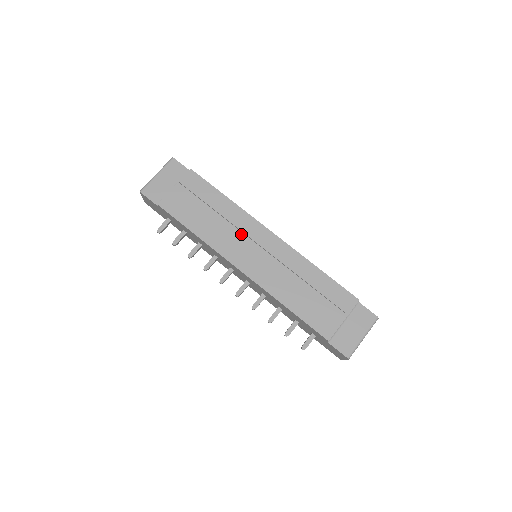
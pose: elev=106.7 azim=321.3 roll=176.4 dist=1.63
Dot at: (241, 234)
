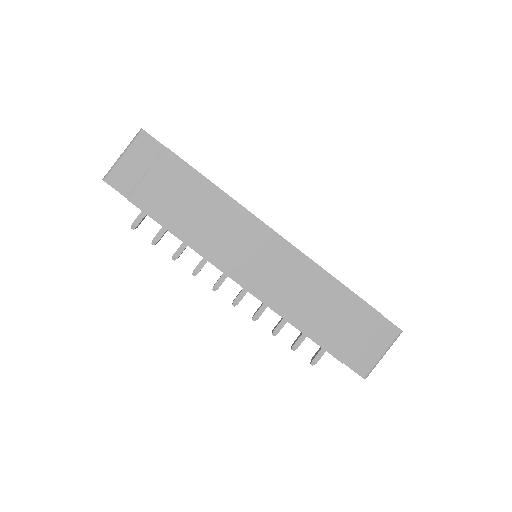
Dot at: (237, 236)
